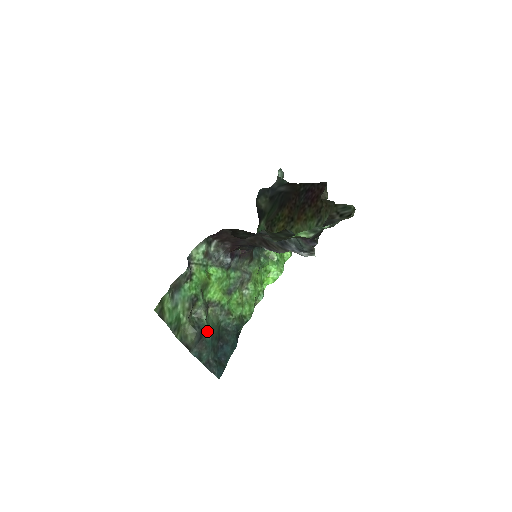
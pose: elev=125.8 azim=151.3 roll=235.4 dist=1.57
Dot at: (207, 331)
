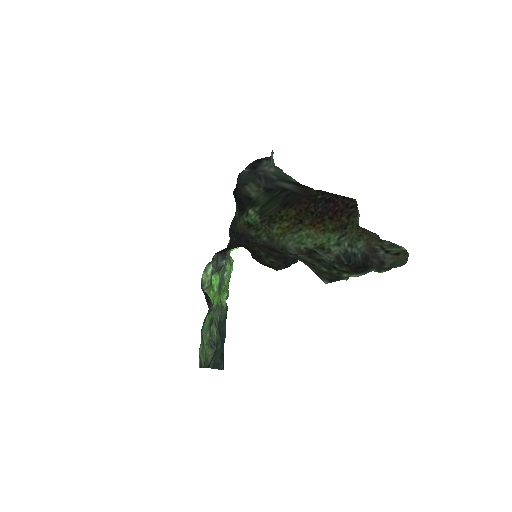
Dot at: (219, 342)
